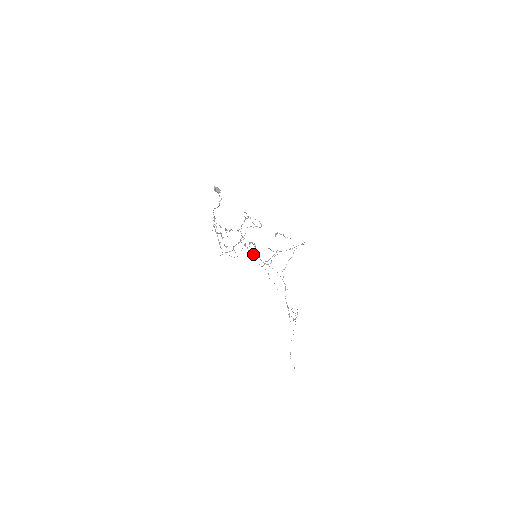
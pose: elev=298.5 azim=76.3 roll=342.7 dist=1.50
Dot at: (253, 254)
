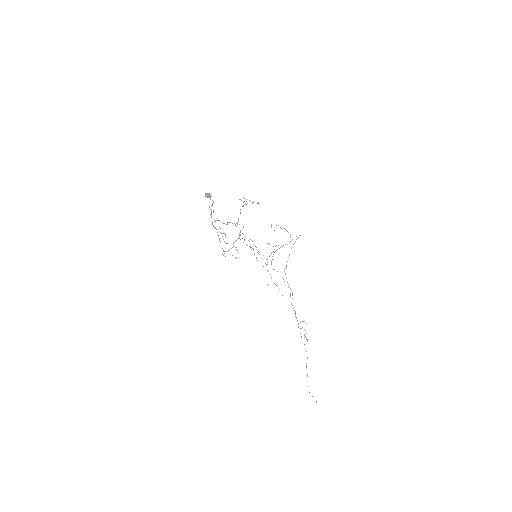
Dot at: occluded
